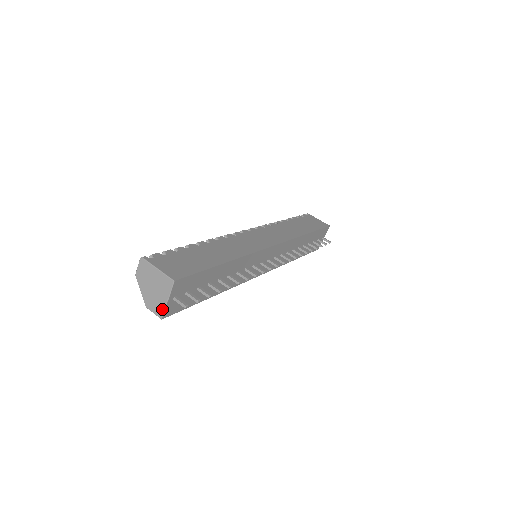
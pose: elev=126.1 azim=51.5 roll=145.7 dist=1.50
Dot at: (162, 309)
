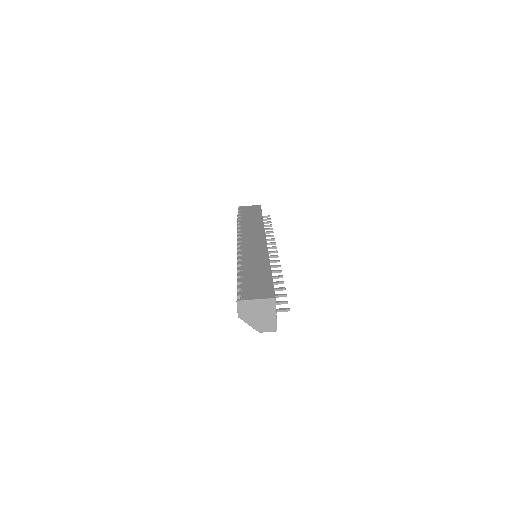
Dot at: (274, 324)
